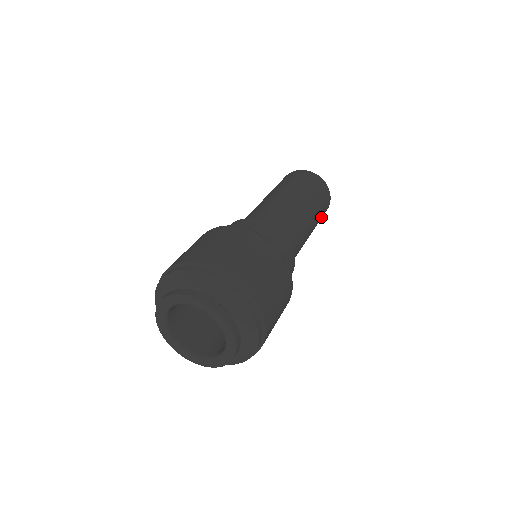
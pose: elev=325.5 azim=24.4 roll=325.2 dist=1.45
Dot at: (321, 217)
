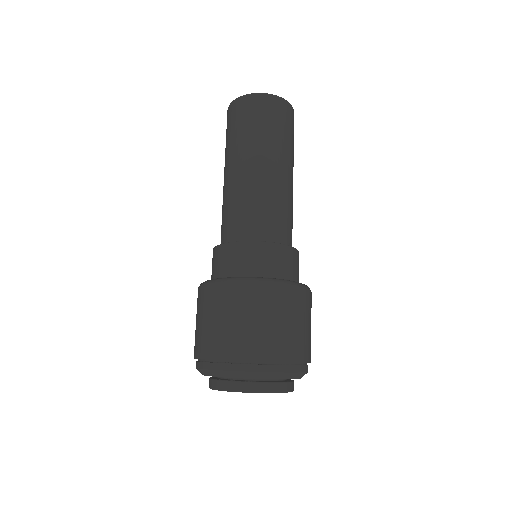
Dot at: occluded
